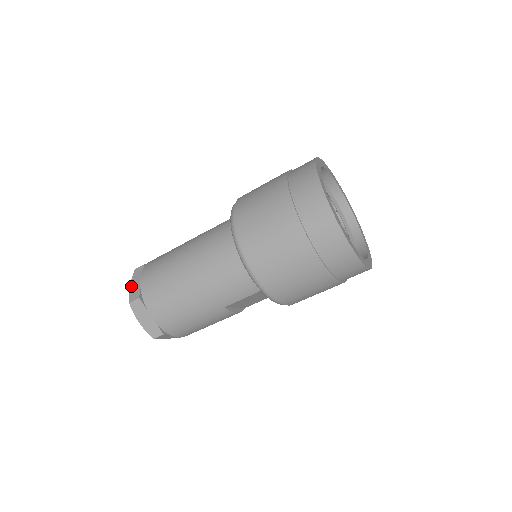
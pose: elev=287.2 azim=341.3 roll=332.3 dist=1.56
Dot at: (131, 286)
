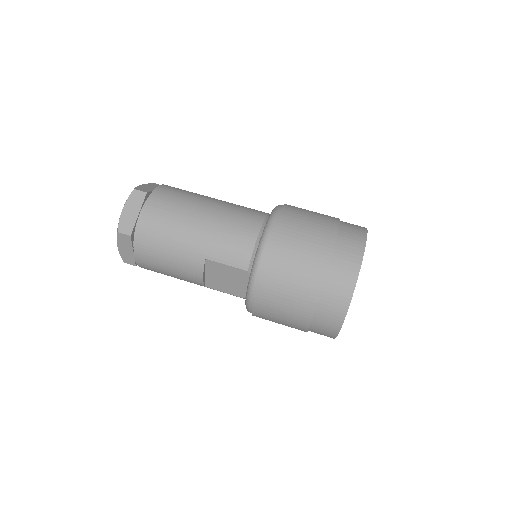
Dot at: (143, 185)
